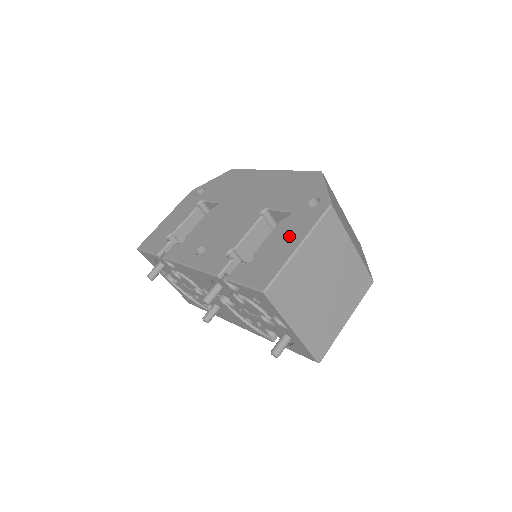
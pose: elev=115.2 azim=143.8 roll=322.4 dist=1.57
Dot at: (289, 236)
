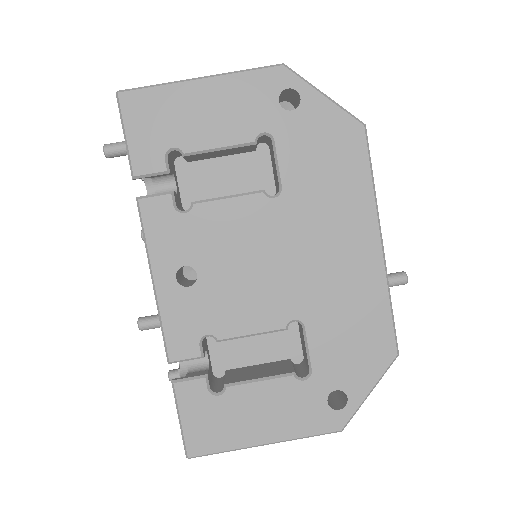
Dot at: (272, 417)
